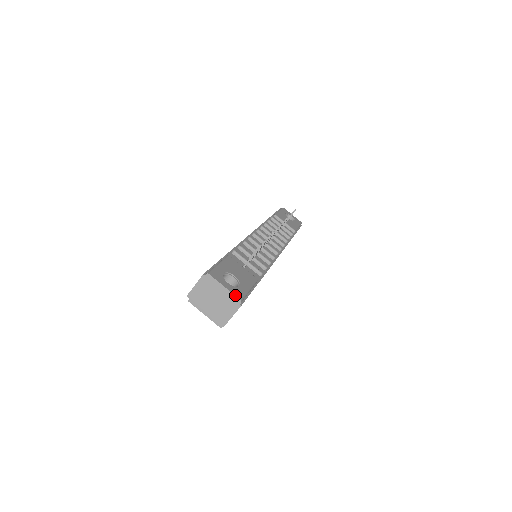
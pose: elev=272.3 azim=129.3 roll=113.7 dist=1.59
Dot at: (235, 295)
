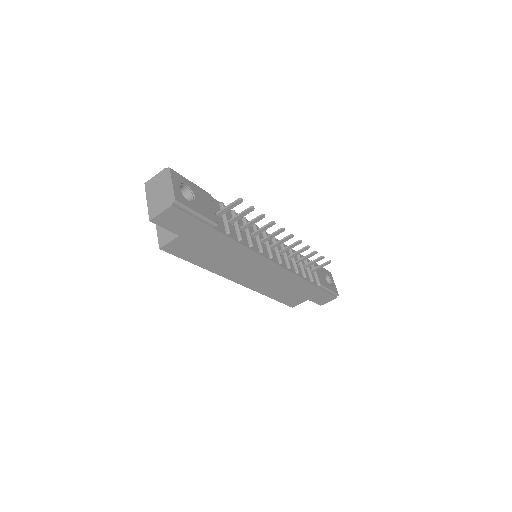
Dot at: (174, 194)
